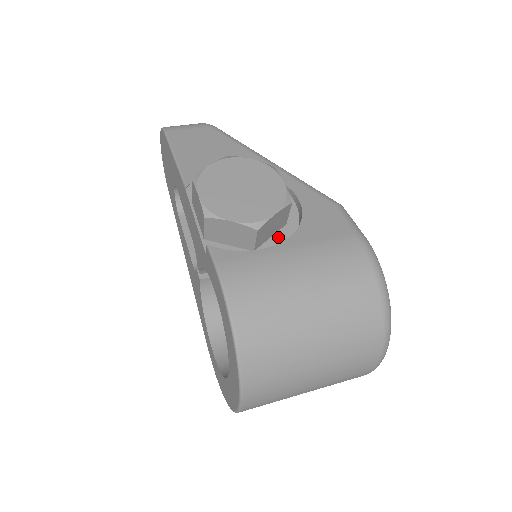
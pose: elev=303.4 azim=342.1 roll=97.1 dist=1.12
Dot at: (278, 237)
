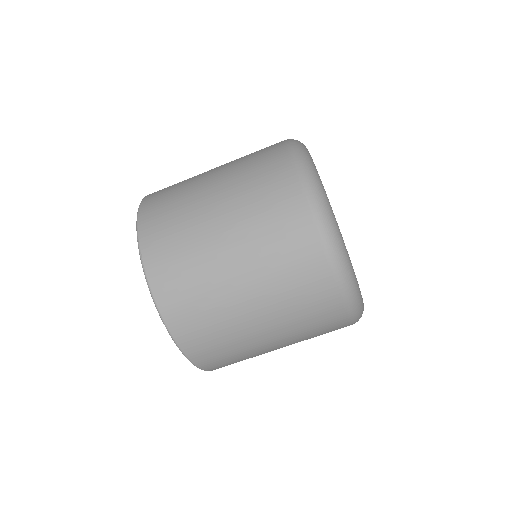
Dot at: occluded
